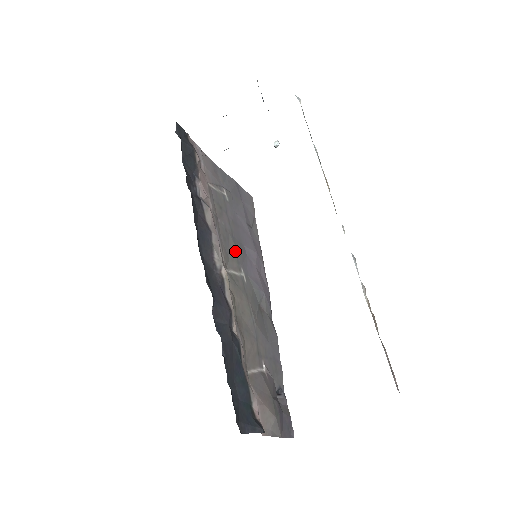
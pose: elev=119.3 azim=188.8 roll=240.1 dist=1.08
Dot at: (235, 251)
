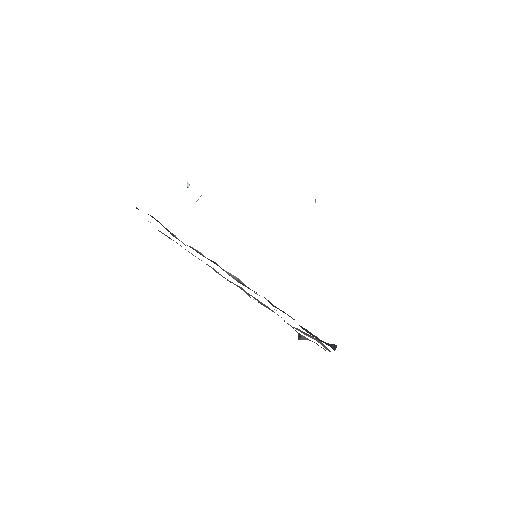
Dot at: occluded
